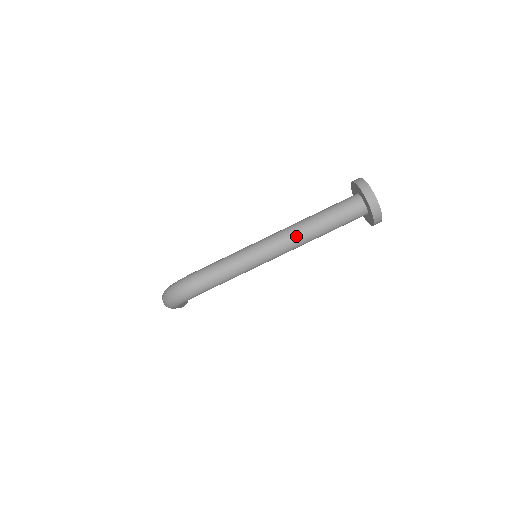
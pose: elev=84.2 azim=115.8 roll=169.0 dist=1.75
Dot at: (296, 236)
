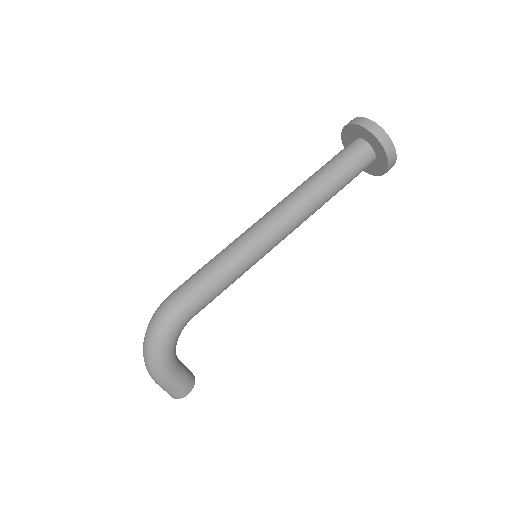
Dot at: (291, 199)
